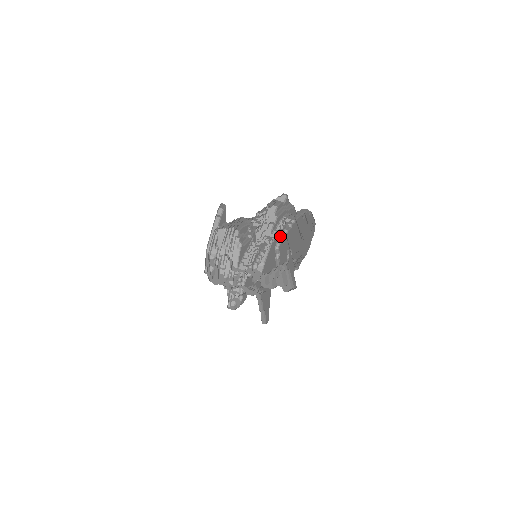
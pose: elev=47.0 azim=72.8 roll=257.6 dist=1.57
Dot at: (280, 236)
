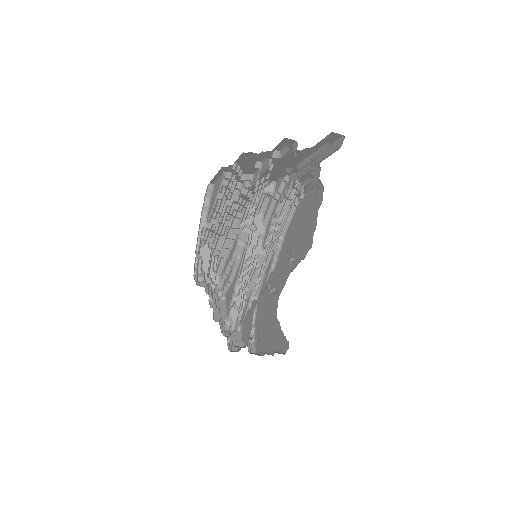
Dot at: (269, 270)
